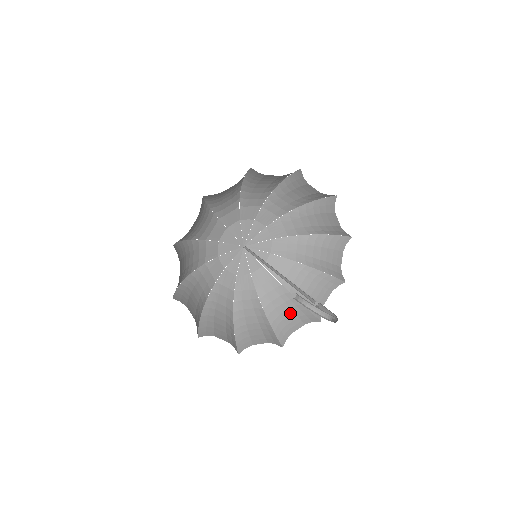
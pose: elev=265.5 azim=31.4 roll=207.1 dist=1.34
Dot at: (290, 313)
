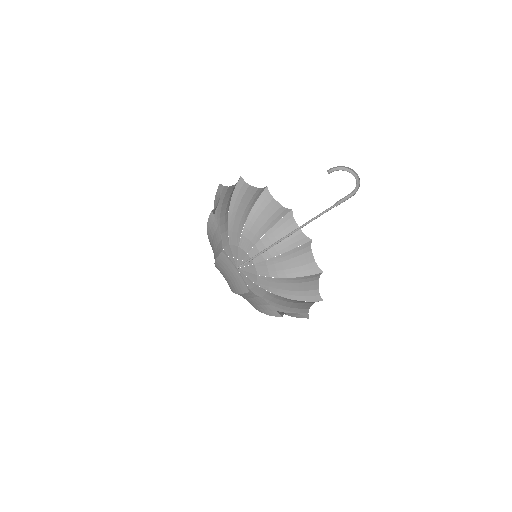
Dot at: (297, 304)
